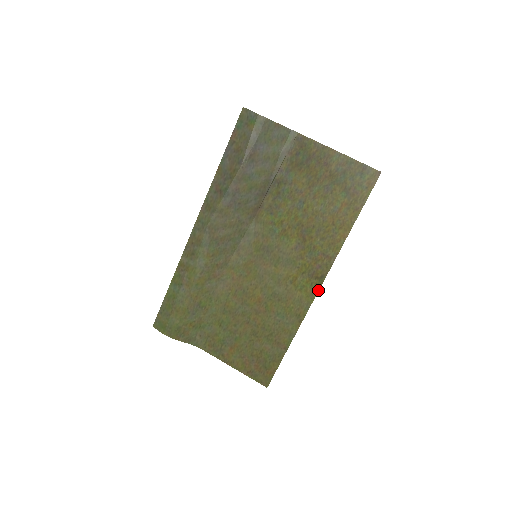
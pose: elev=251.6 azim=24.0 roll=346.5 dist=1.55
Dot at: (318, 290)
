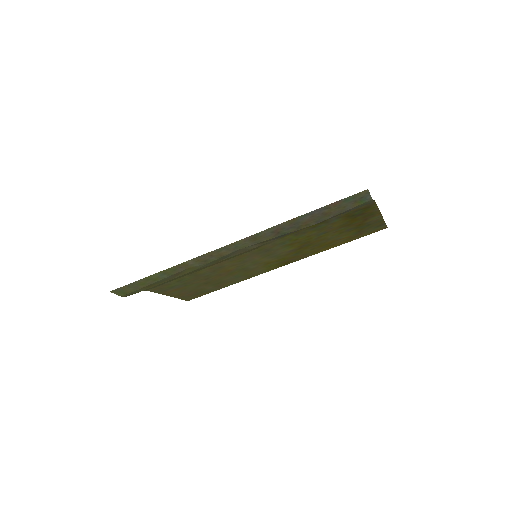
Dot at: occluded
